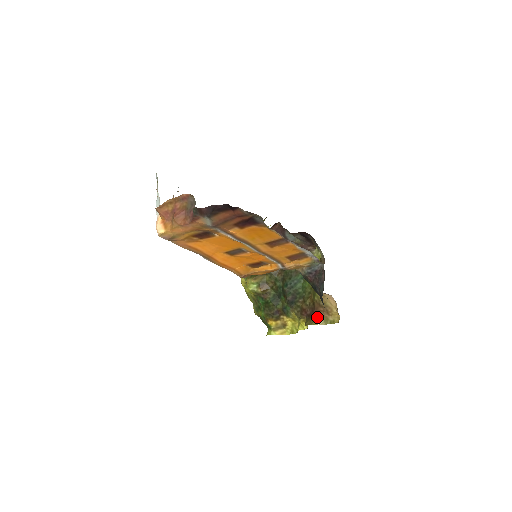
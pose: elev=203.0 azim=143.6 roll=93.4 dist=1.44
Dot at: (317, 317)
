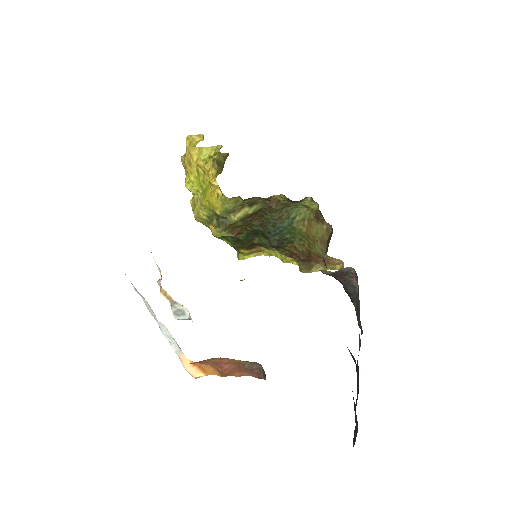
Dot at: (315, 265)
